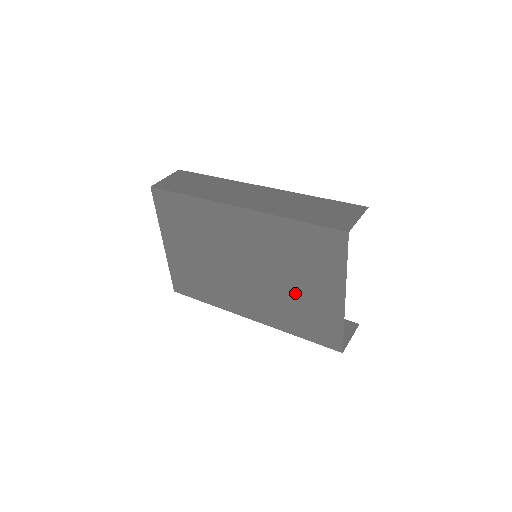
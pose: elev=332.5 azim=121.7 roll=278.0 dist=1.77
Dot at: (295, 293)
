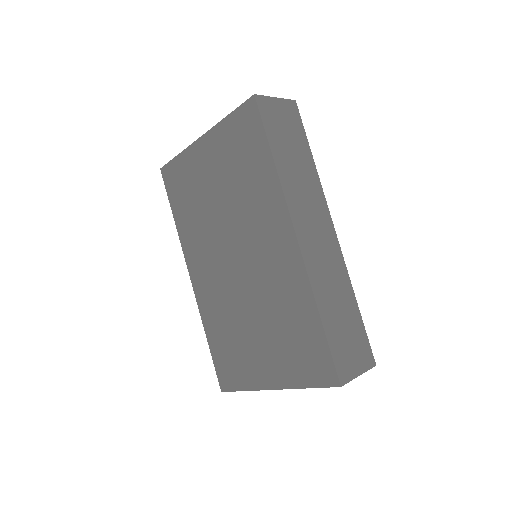
Dot at: (246, 330)
